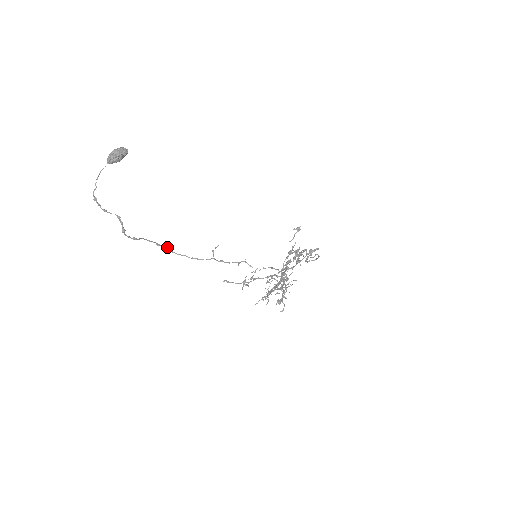
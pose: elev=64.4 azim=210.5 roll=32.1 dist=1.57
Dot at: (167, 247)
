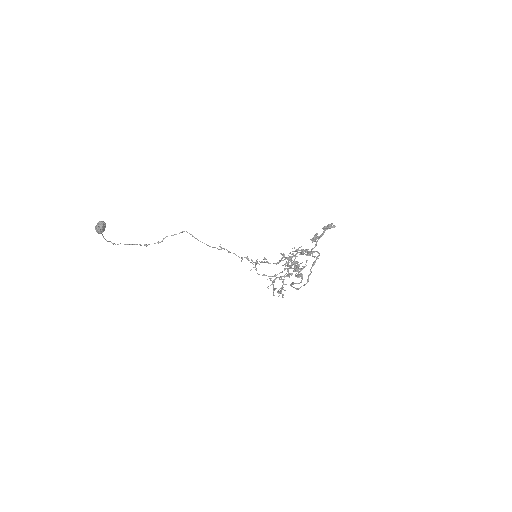
Dot at: occluded
